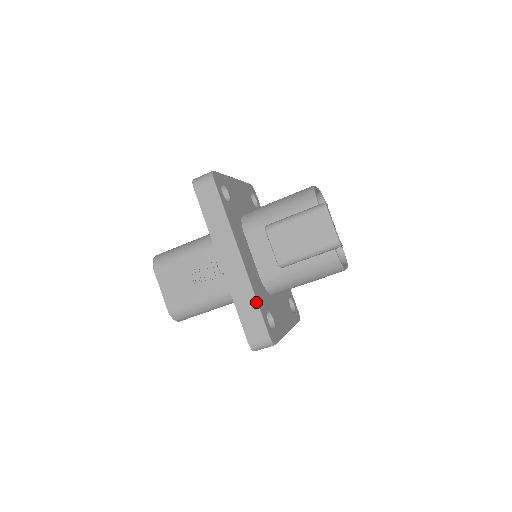
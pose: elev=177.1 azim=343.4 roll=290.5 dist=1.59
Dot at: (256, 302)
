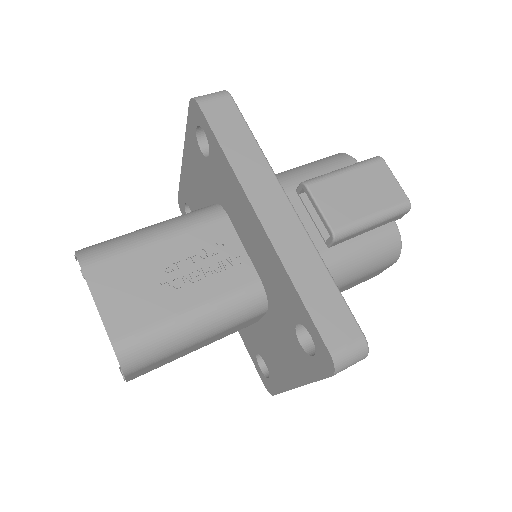
Dot at: (331, 277)
